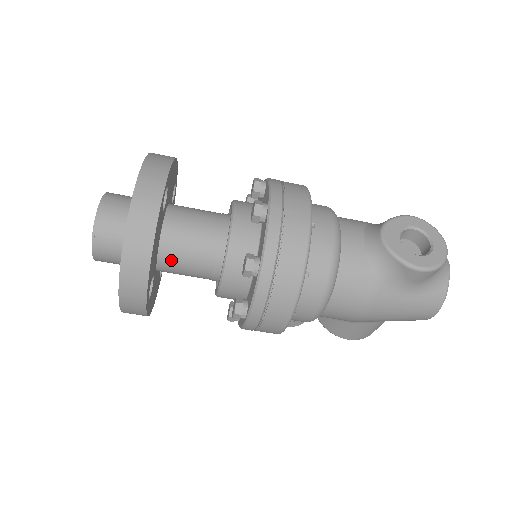
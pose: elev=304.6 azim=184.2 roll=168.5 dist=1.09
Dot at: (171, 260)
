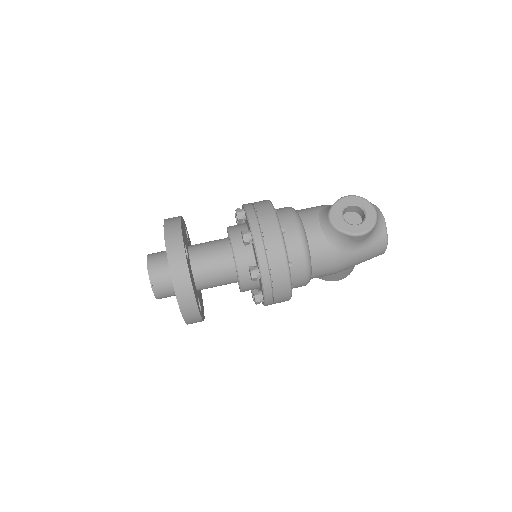
Dot at: (204, 284)
